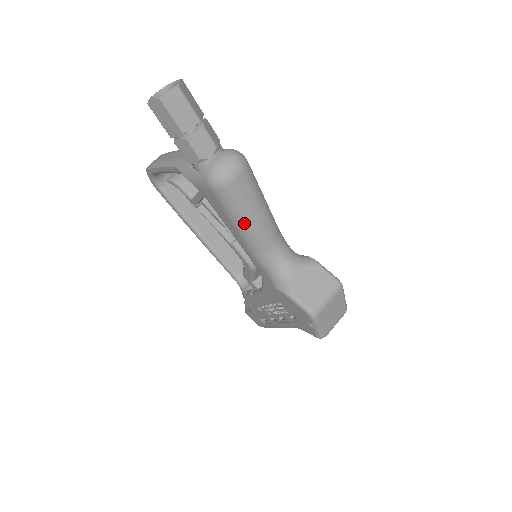
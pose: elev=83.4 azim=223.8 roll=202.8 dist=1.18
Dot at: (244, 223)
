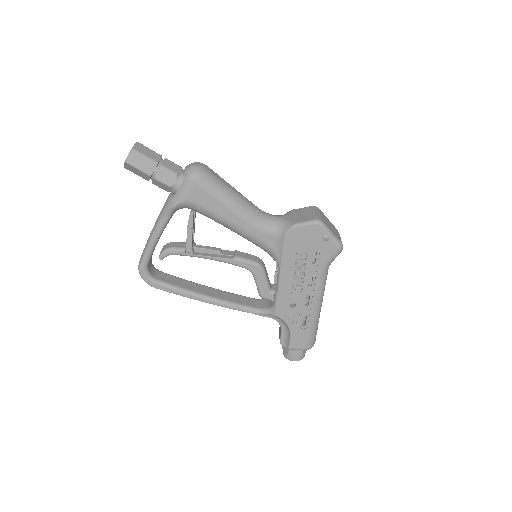
Dot at: (231, 198)
